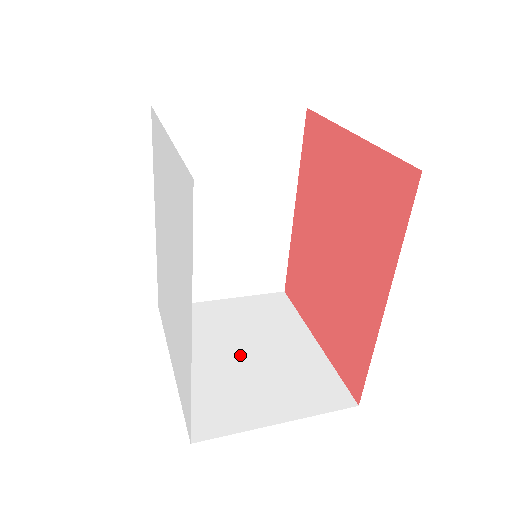
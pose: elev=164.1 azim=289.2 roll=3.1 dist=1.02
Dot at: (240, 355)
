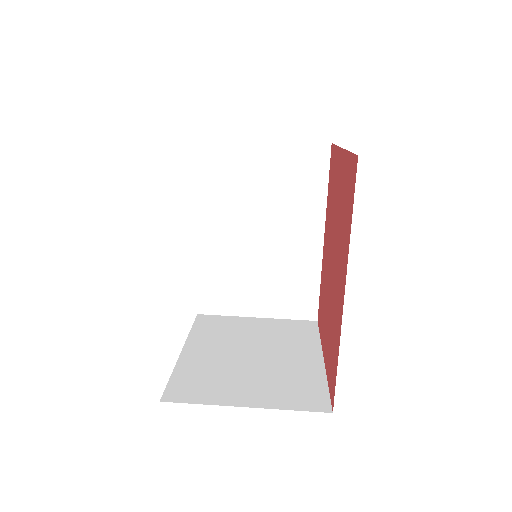
Dot at: (243, 355)
